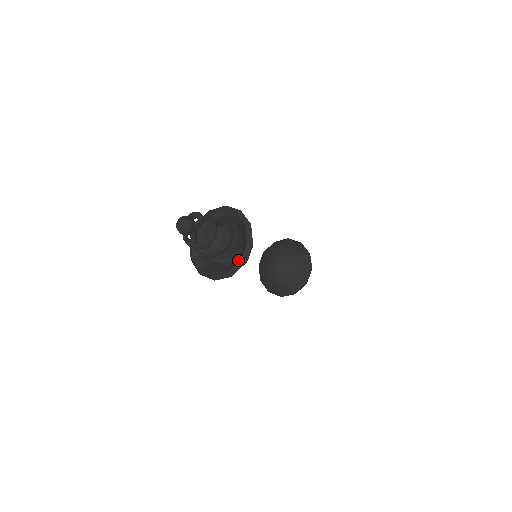
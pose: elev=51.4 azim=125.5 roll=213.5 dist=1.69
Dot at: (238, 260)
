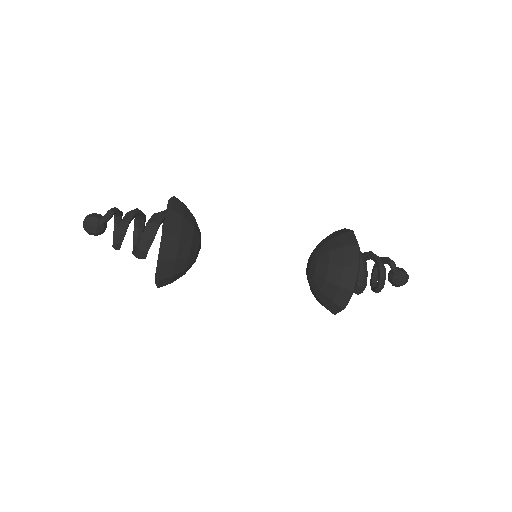
Dot at: occluded
